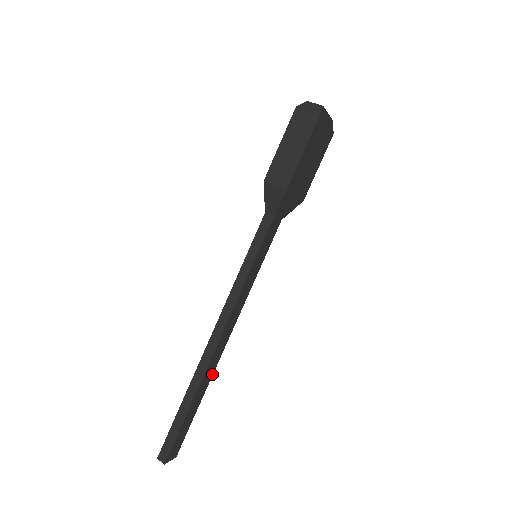
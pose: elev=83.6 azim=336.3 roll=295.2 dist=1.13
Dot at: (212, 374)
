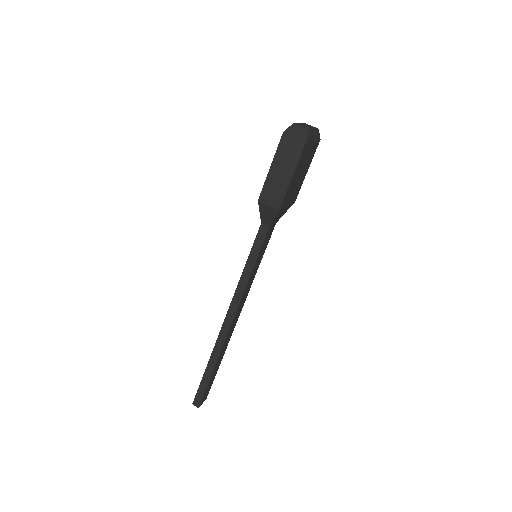
Dot at: occluded
